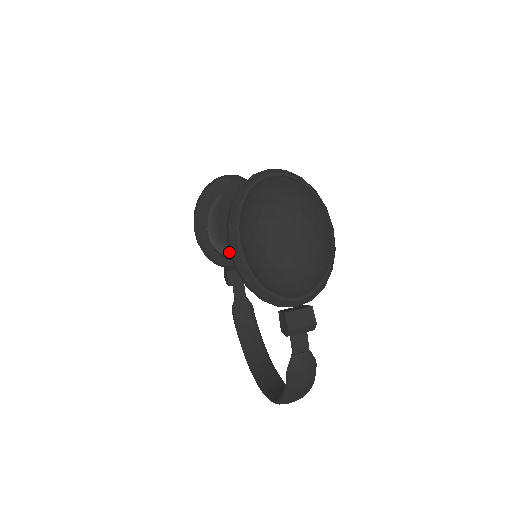
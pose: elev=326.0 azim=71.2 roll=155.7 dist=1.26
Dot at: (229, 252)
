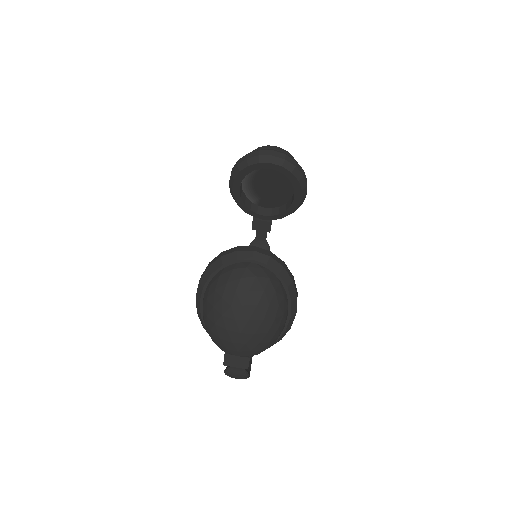
Dot at: occluded
